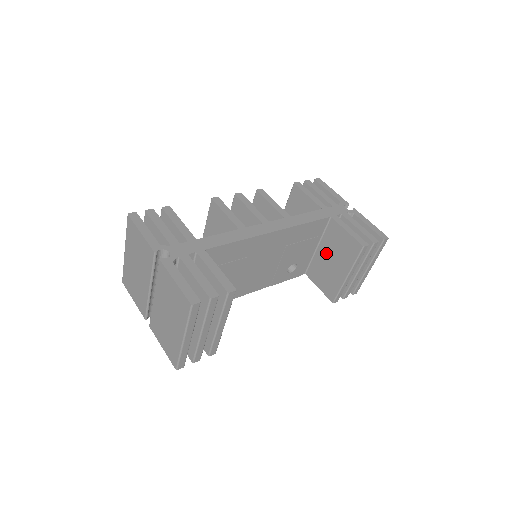
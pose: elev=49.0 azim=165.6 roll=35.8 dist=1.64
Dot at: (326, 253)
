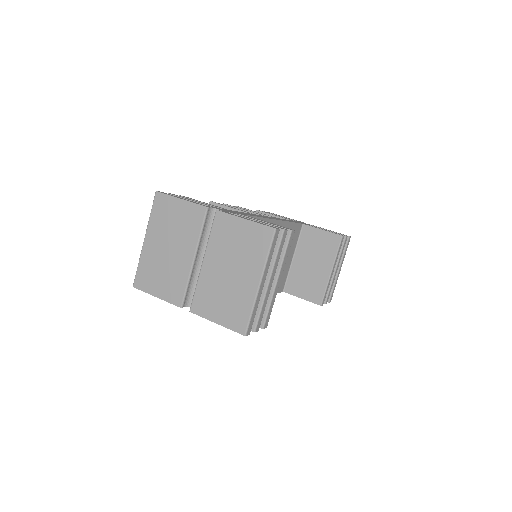
Dot at: (304, 259)
